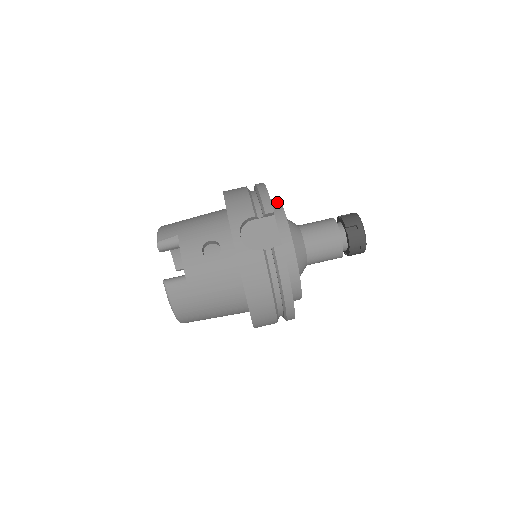
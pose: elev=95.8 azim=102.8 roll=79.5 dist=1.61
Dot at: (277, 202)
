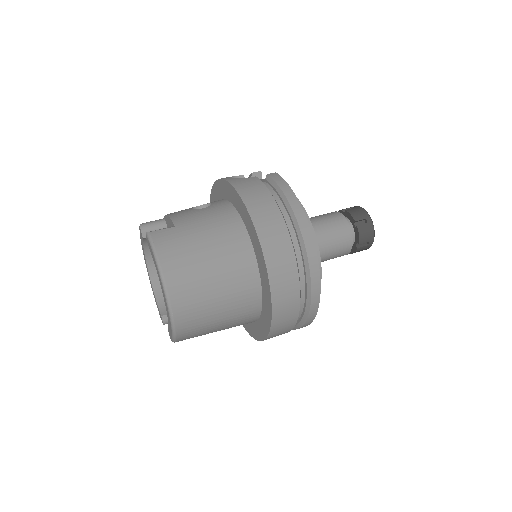
Dot at: occluded
